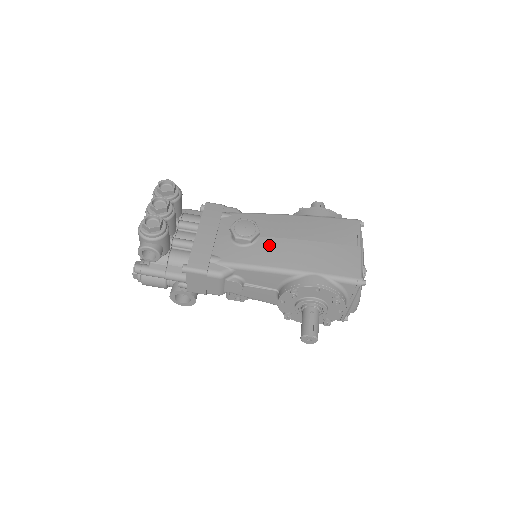
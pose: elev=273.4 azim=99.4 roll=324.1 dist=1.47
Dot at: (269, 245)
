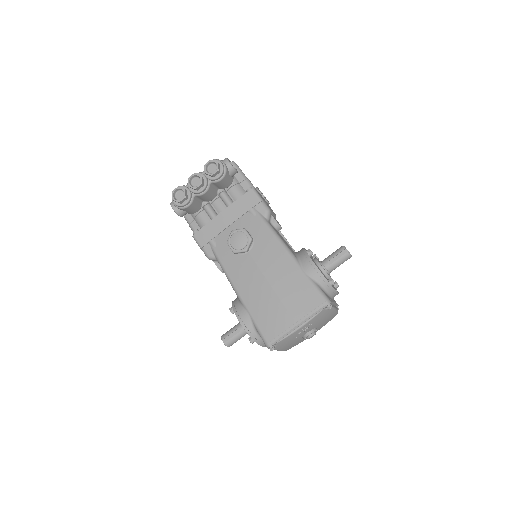
Dot at: (246, 265)
